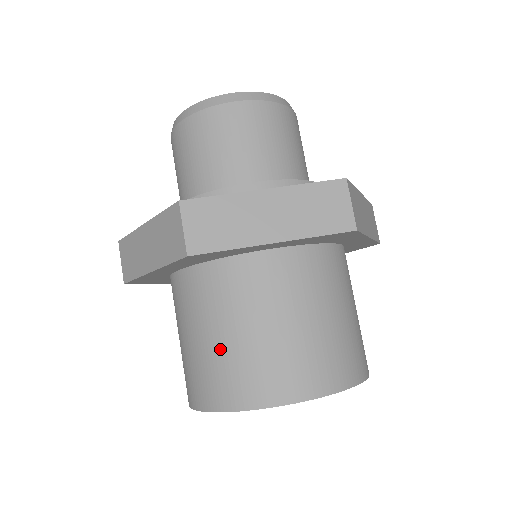
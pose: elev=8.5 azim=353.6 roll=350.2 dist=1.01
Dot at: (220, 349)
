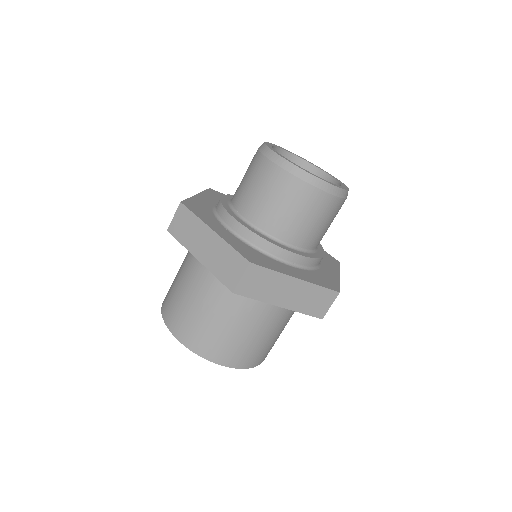
Dot at: (175, 282)
